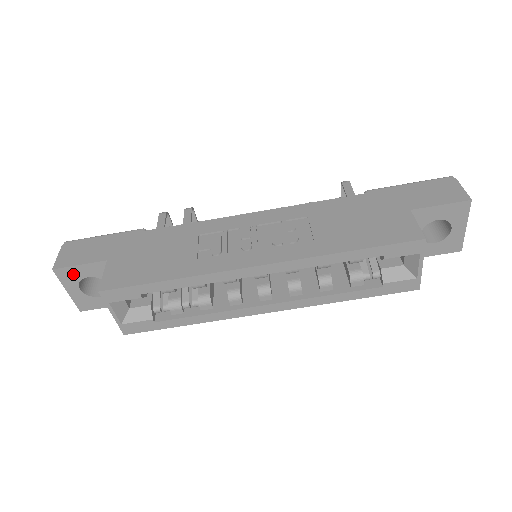
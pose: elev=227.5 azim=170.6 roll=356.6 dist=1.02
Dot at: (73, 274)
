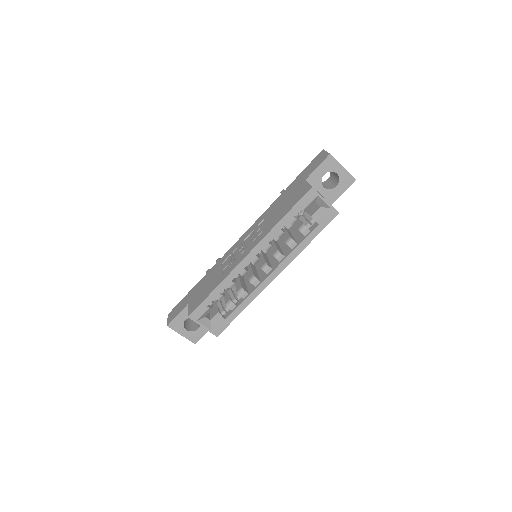
Dot at: (178, 323)
